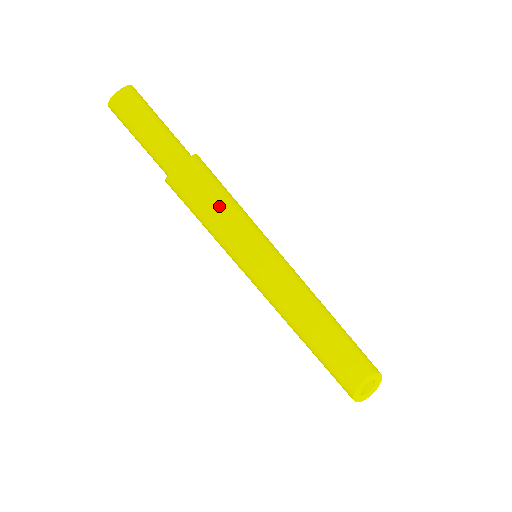
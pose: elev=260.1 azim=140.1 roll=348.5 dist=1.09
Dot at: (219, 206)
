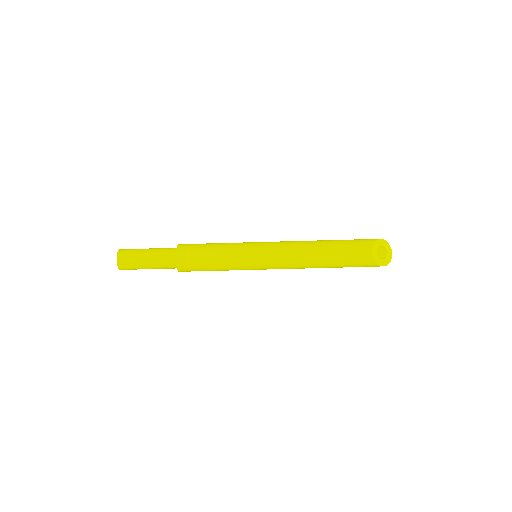
Dot at: (212, 255)
